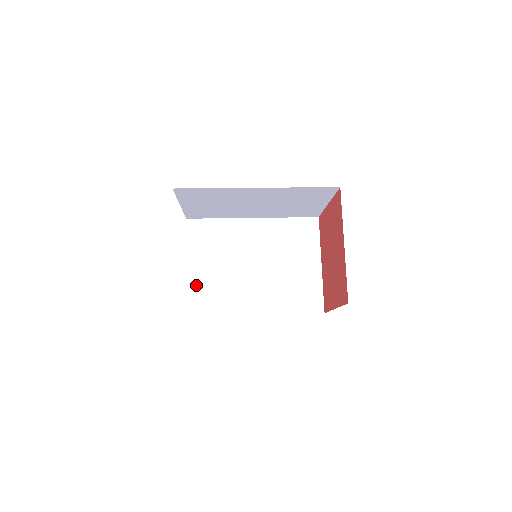
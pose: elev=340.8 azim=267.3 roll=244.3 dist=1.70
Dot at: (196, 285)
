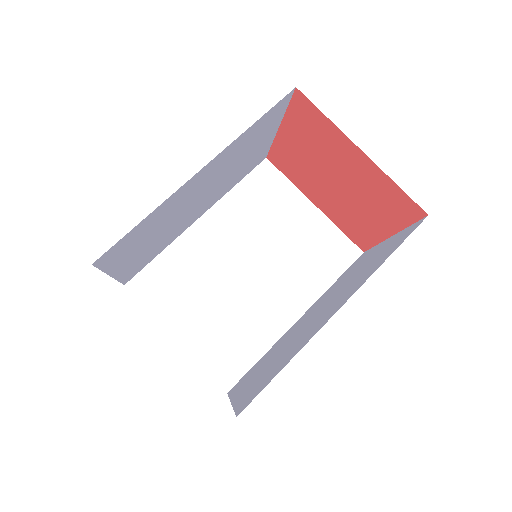
Dot at: (206, 348)
